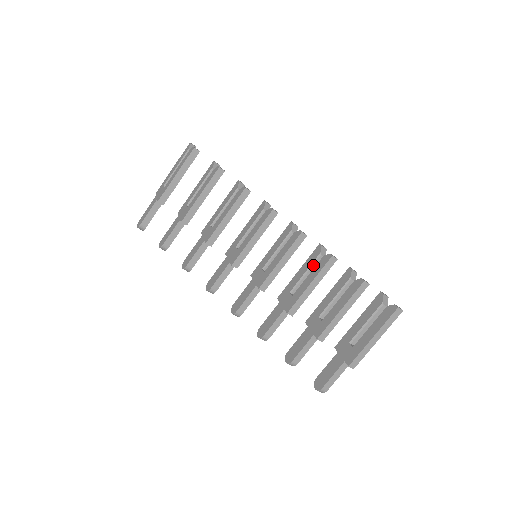
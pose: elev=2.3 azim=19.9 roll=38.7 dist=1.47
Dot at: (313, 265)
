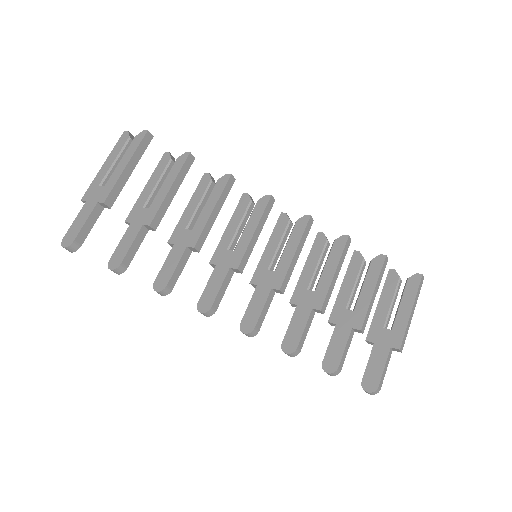
Dot at: (323, 254)
